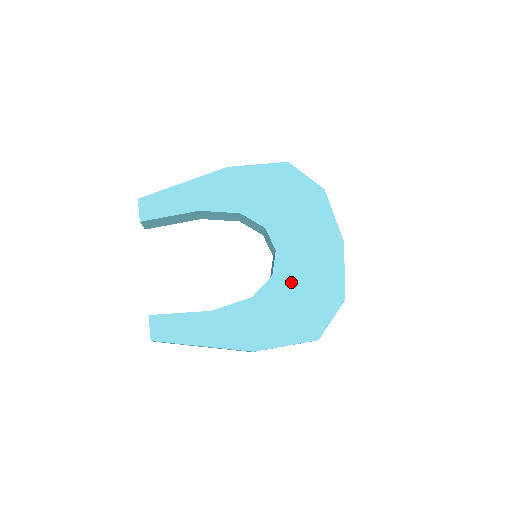
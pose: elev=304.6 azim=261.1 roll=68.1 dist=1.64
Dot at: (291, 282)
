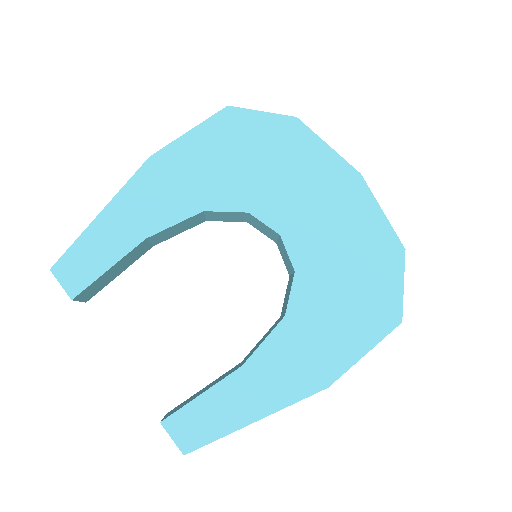
Dot at: (324, 266)
